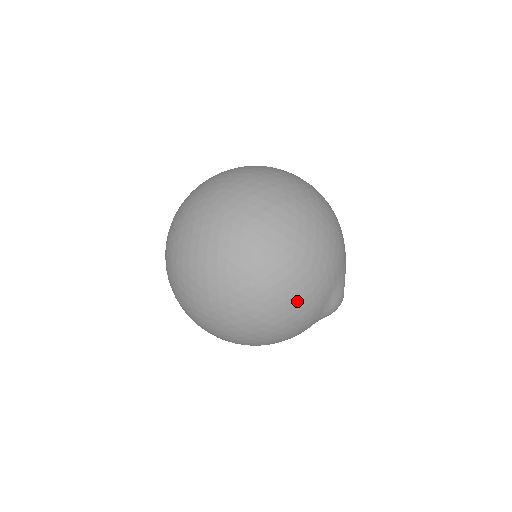
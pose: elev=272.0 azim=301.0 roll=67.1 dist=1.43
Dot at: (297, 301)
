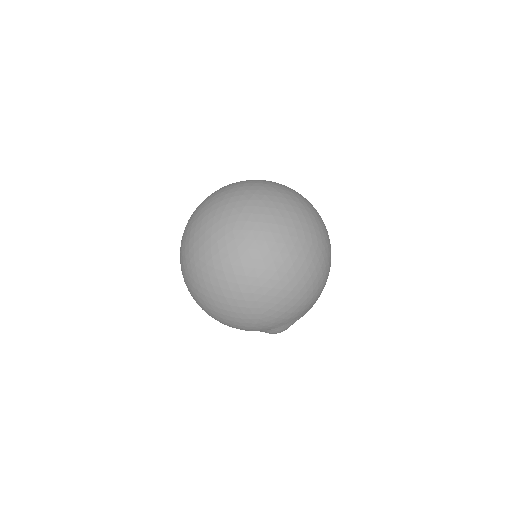
Dot at: (241, 321)
